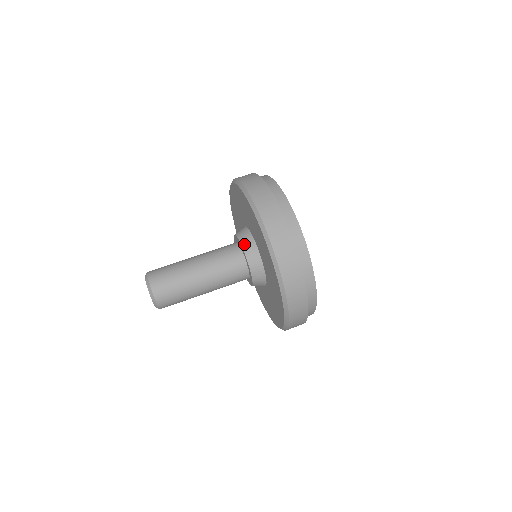
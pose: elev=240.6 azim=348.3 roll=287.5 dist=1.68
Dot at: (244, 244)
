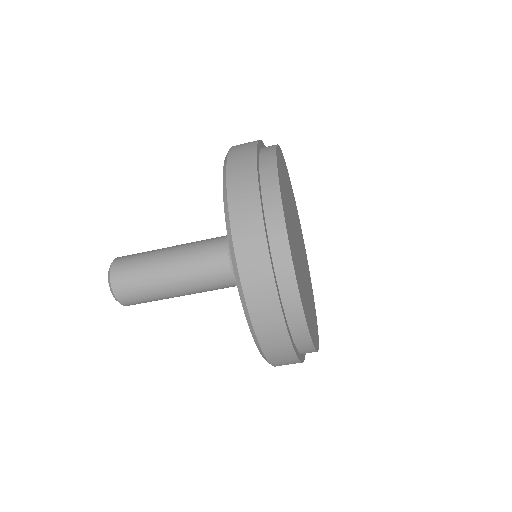
Dot at: occluded
